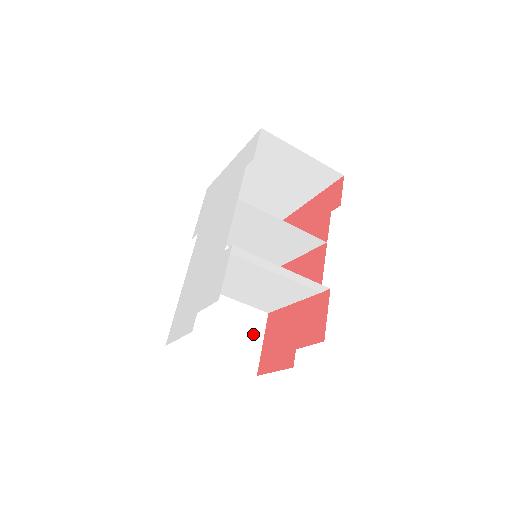
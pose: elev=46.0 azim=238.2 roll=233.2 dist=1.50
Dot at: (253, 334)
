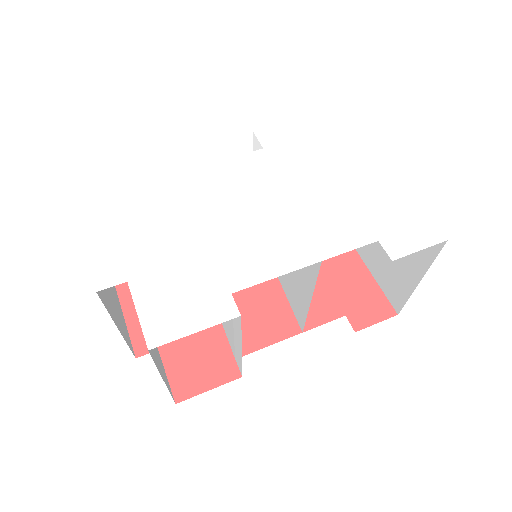
Dot at: occluded
